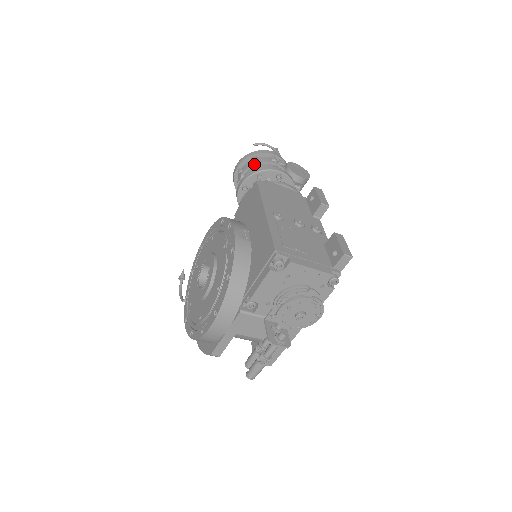
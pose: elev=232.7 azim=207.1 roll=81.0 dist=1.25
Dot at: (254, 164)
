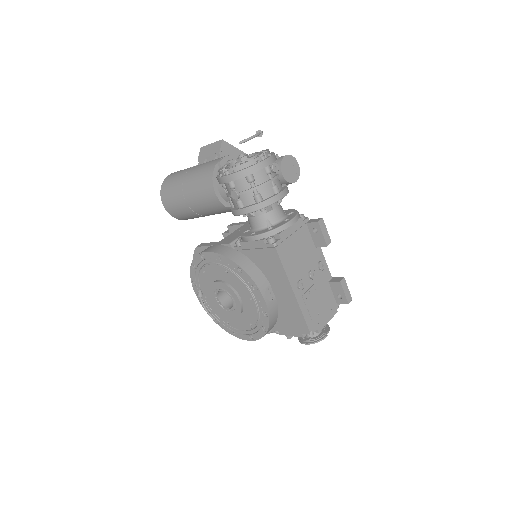
Dot at: (253, 190)
